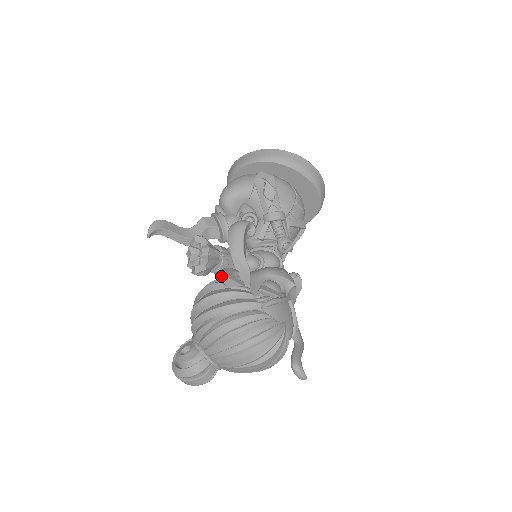
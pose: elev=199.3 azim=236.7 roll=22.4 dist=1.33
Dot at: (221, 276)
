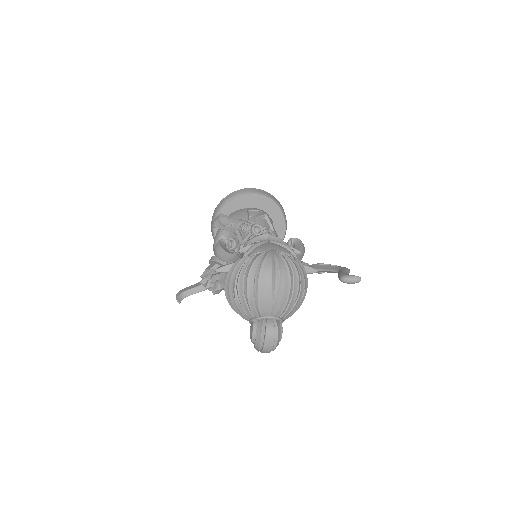
Dot at: (217, 270)
